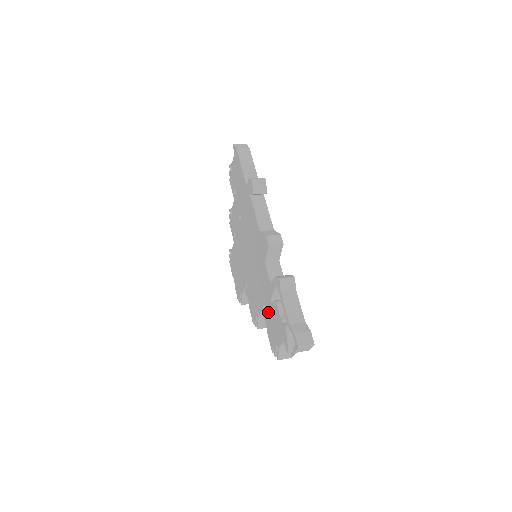
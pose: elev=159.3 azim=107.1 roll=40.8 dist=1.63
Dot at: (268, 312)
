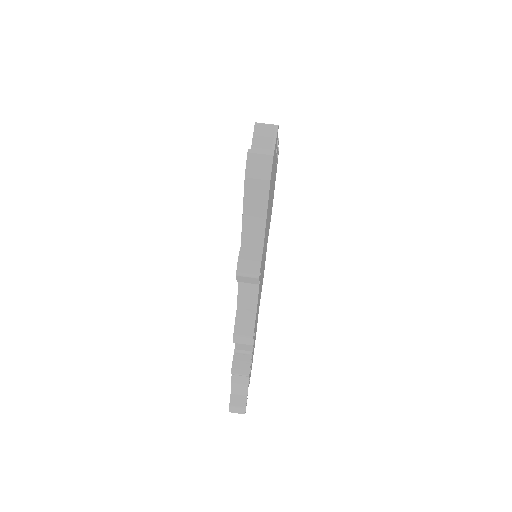
Dot at: occluded
